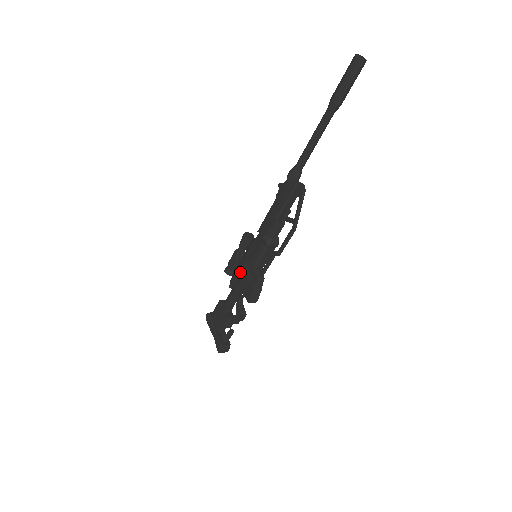
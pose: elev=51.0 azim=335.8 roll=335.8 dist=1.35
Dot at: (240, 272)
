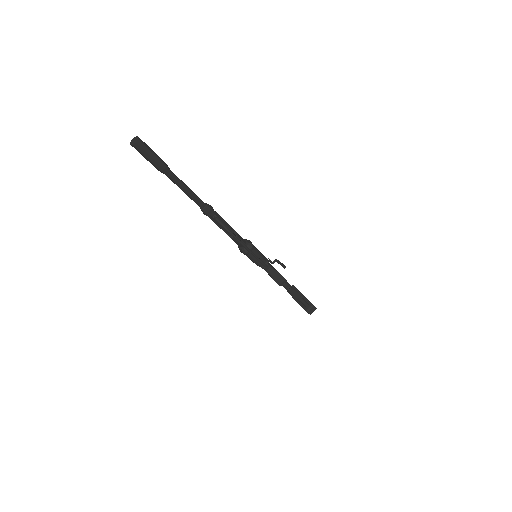
Dot at: occluded
